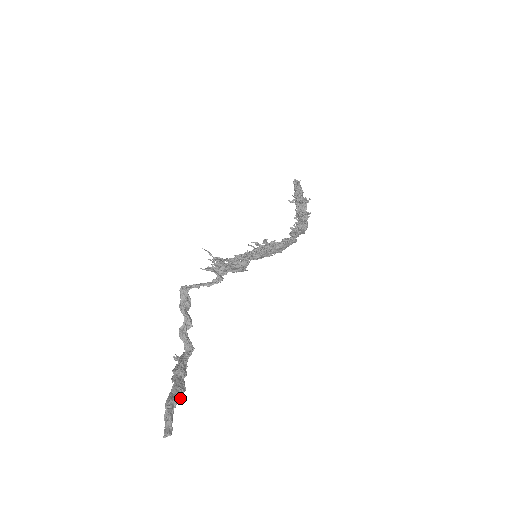
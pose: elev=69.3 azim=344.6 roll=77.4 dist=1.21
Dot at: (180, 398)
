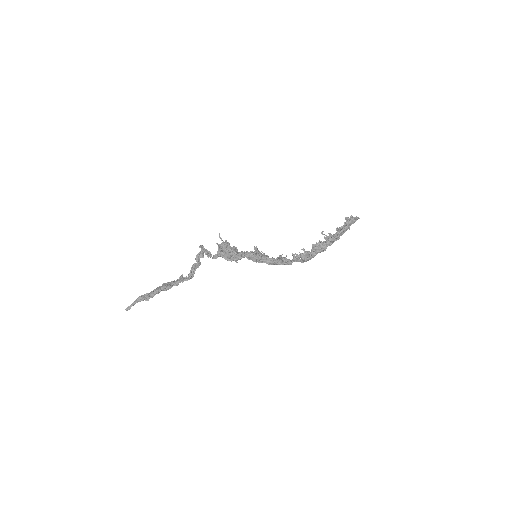
Dot at: (145, 300)
